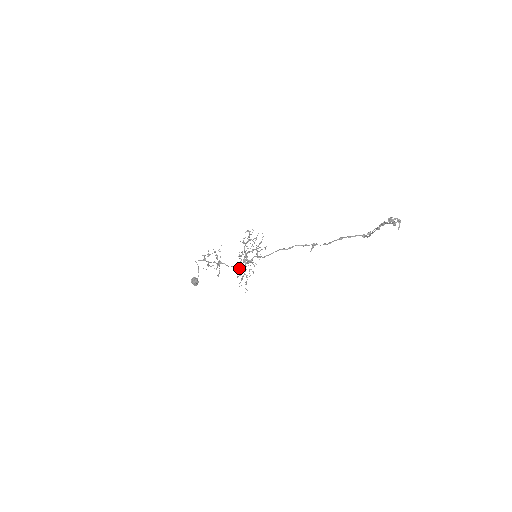
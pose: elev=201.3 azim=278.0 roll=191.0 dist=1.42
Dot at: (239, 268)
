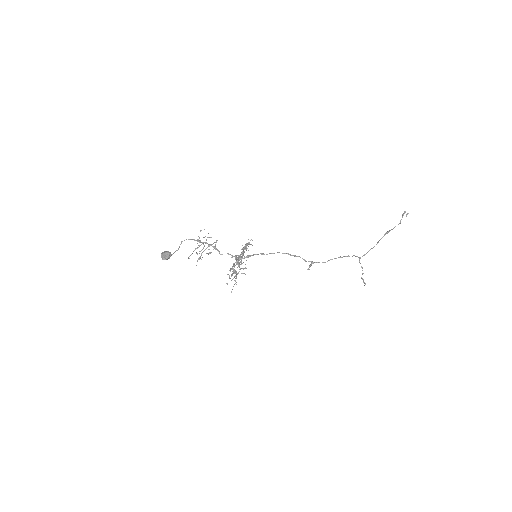
Dot at: occluded
